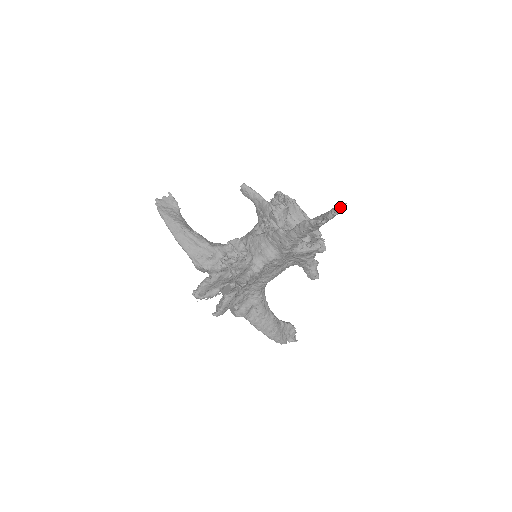
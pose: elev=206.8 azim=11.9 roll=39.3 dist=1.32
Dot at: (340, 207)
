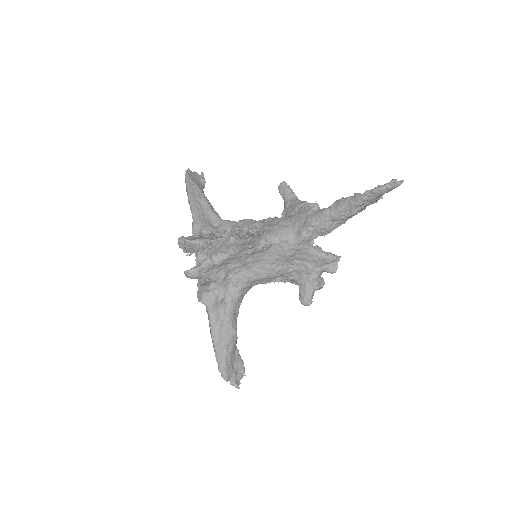
Dot at: (396, 182)
